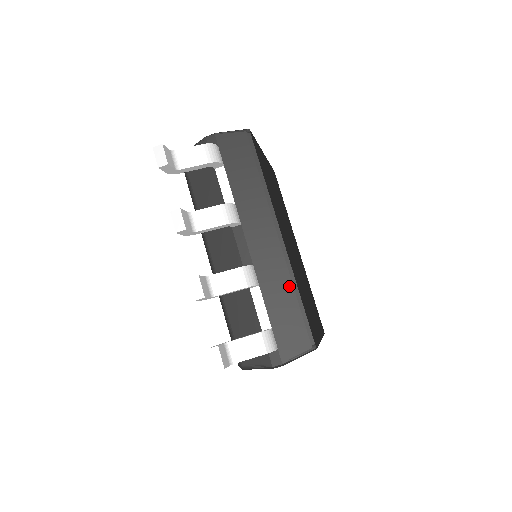
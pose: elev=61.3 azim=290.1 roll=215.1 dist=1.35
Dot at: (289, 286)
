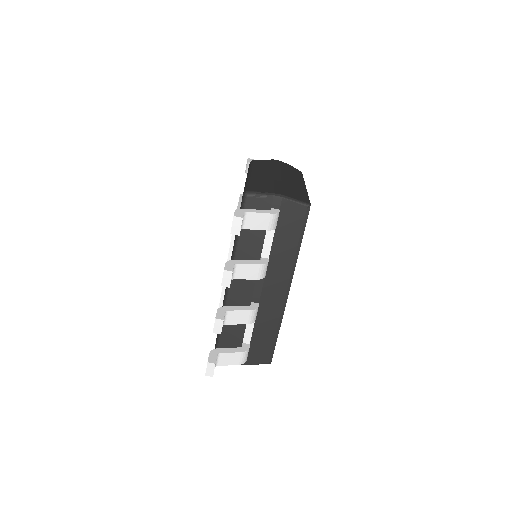
Dot at: (275, 324)
